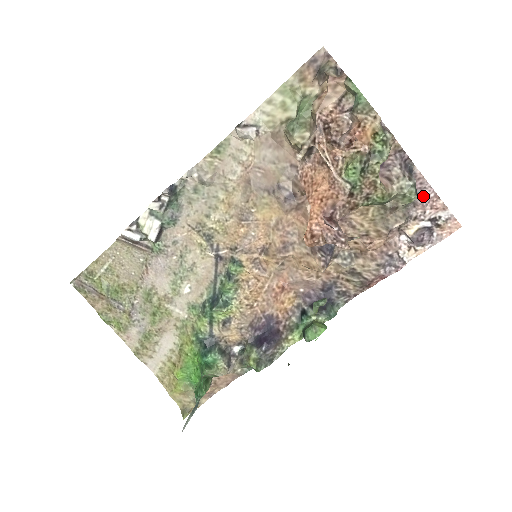
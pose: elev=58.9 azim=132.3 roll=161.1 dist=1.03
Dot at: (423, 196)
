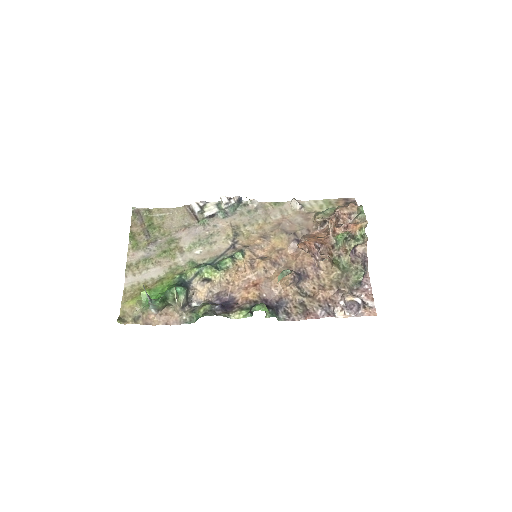
Dot at: (364, 287)
